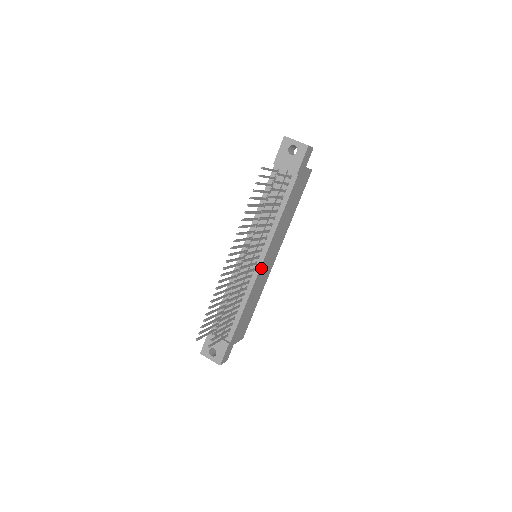
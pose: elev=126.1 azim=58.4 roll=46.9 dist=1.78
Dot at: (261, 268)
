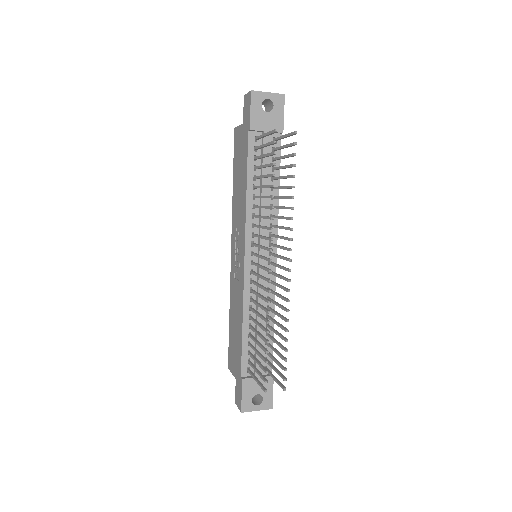
Dot at: (274, 266)
